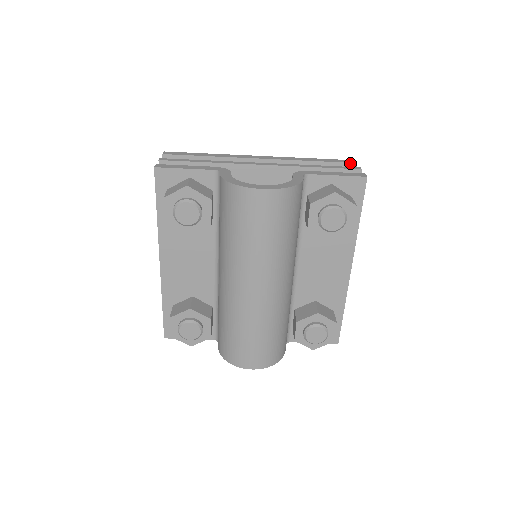
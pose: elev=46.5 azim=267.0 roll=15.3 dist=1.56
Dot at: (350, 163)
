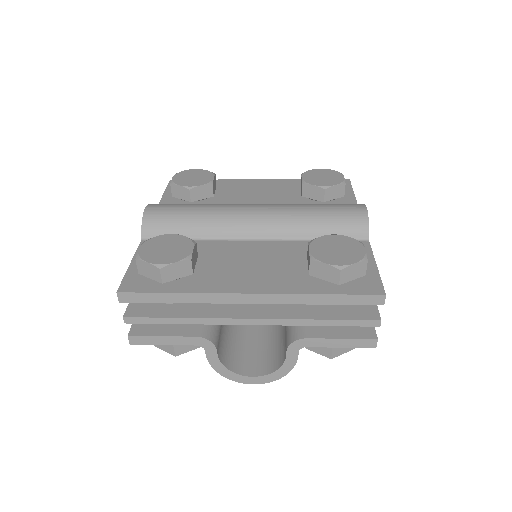
Dot at: occluded
